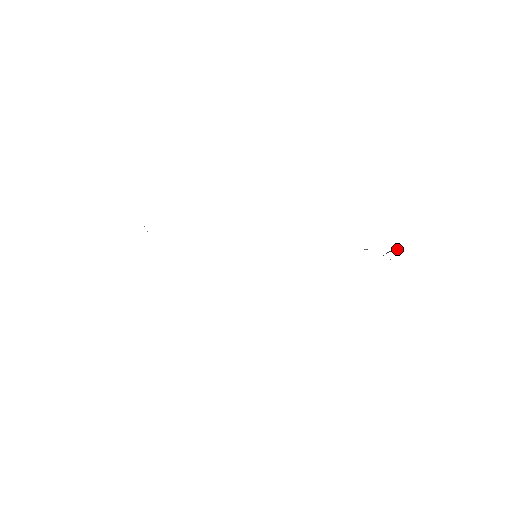
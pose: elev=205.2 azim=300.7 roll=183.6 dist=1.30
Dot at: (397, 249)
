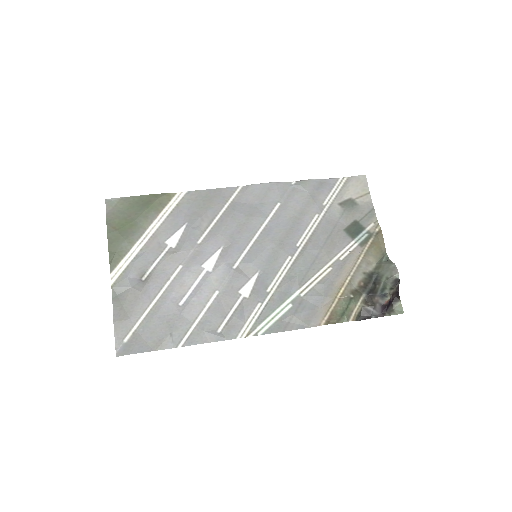
Dot at: (383, 305)
